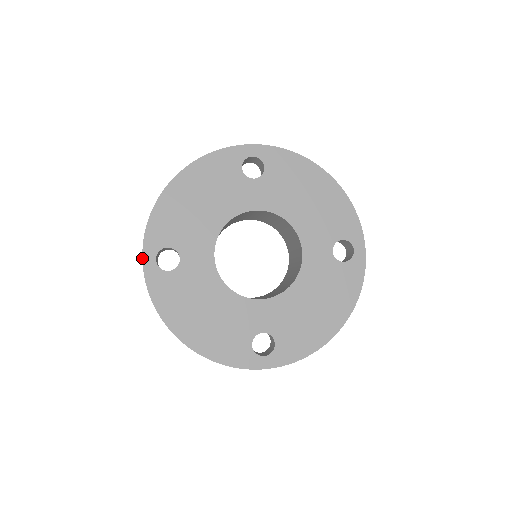
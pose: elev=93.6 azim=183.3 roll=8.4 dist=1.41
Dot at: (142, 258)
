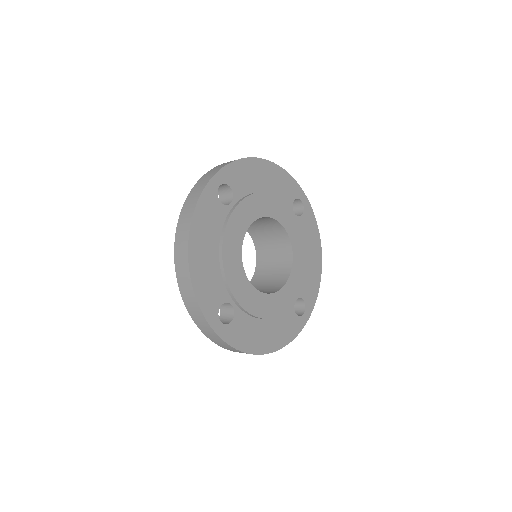
Dot at: (214, 175)
